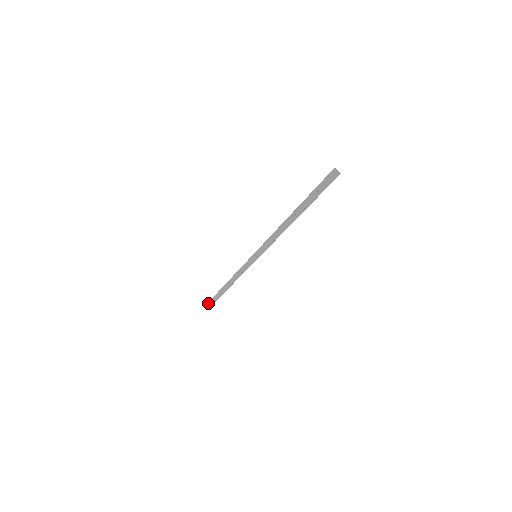
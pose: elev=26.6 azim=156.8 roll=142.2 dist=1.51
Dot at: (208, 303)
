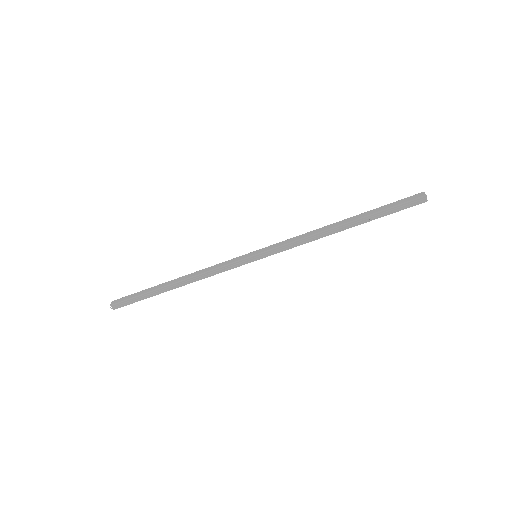
Dot at: (113, 306)
